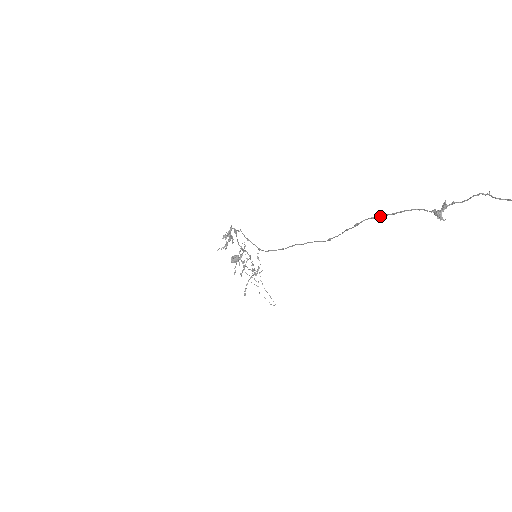
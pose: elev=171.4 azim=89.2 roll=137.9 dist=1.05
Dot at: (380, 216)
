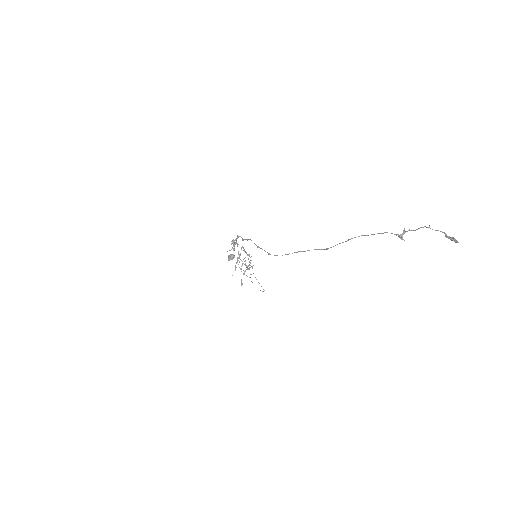
Dot at: occluded
